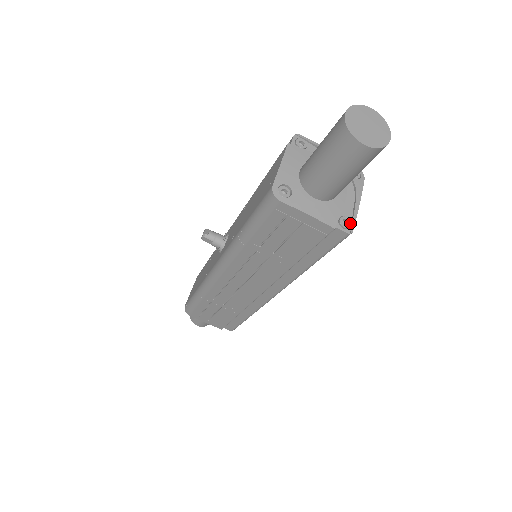
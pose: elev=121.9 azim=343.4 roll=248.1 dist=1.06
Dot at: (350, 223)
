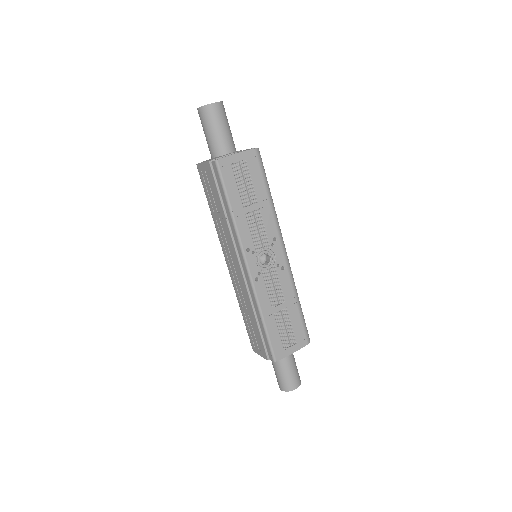
Dot at: (220, 158)
